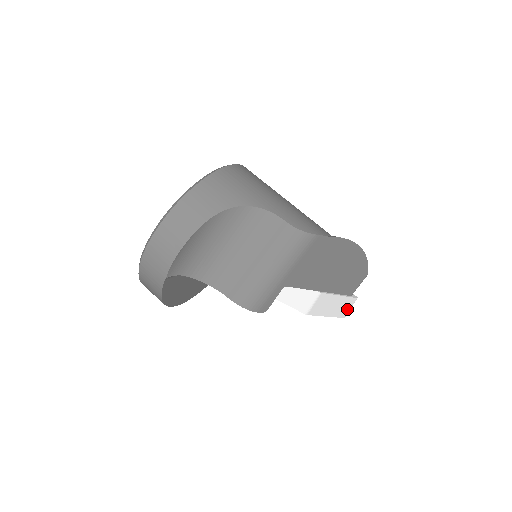
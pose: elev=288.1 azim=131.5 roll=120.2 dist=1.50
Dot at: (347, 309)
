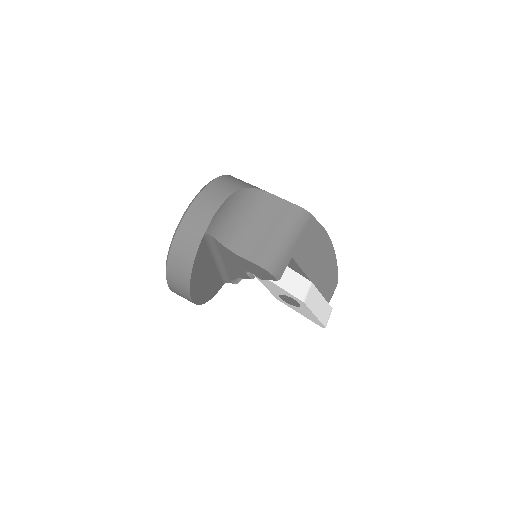
Dot at: (327, 318)
